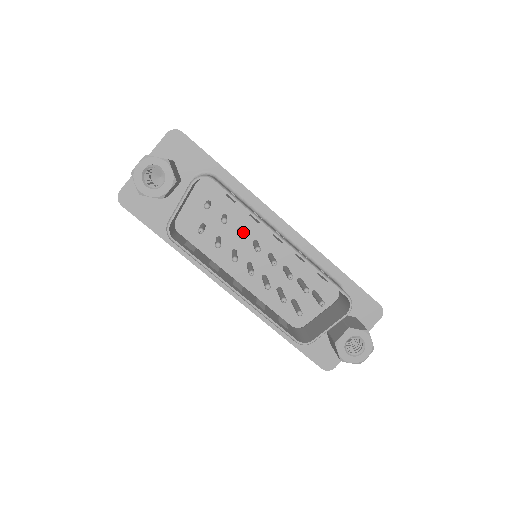
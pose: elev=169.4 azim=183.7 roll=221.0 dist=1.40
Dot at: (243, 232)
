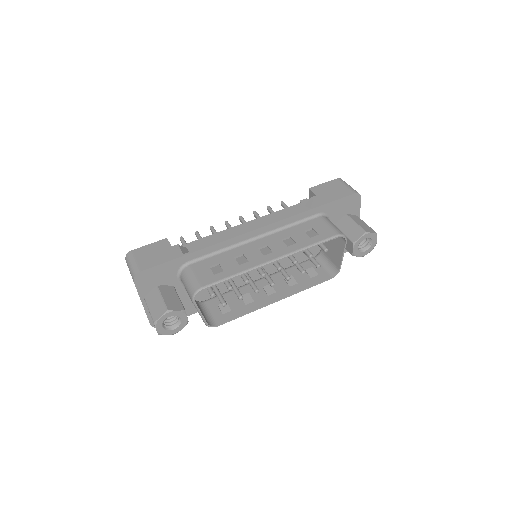
Dot at: (244, 275)
